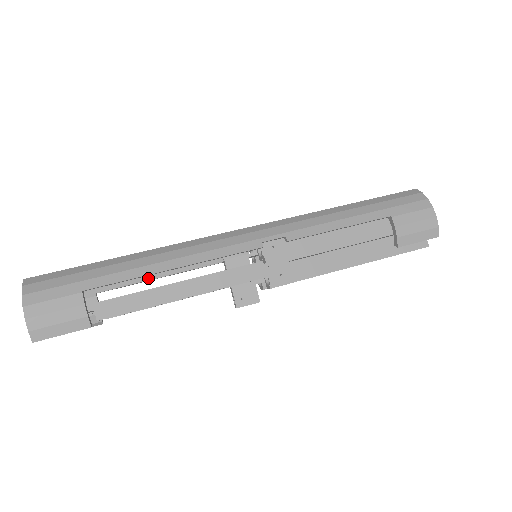
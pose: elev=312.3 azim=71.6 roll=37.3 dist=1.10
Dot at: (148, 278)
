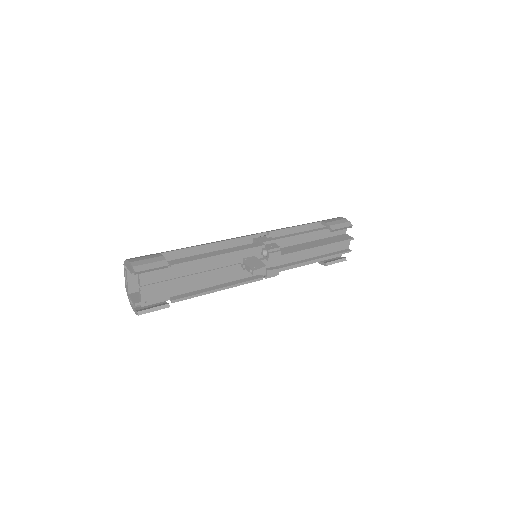
Dot at: occluded
